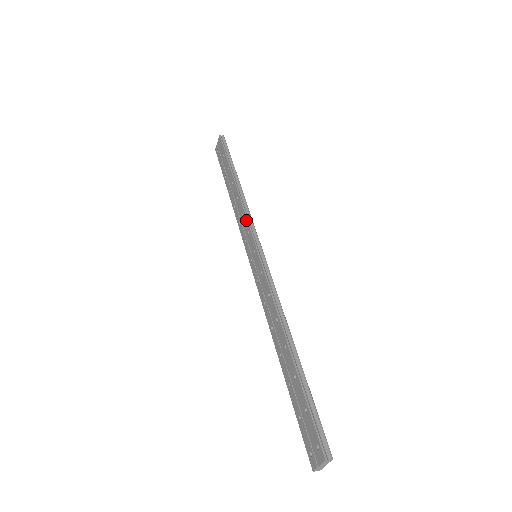
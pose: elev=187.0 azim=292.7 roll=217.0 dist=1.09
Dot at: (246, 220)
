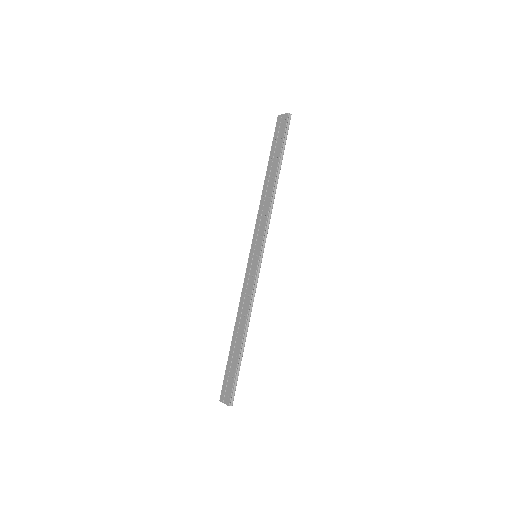
Dot at: (265, 225)
